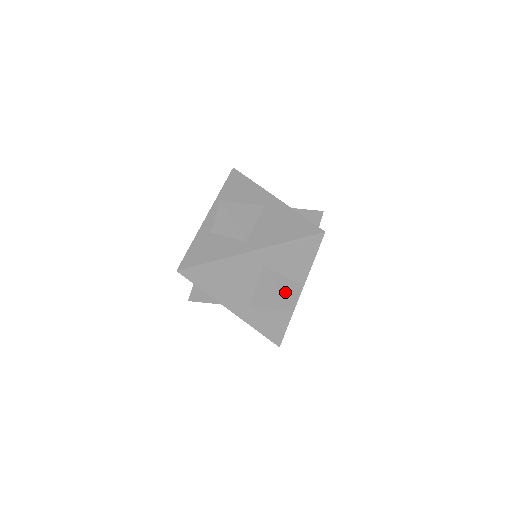
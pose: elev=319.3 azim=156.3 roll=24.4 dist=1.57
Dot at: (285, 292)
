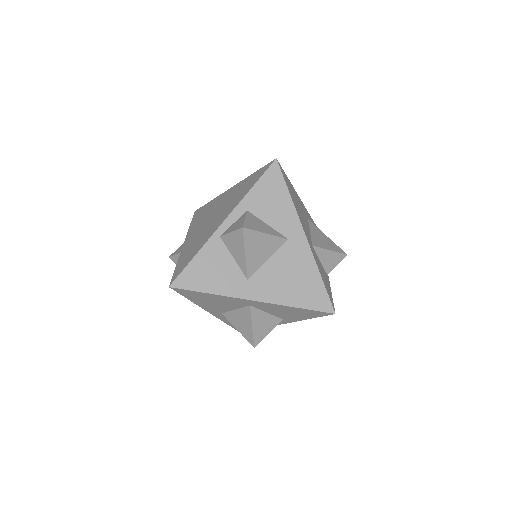
Dot at: occluded
